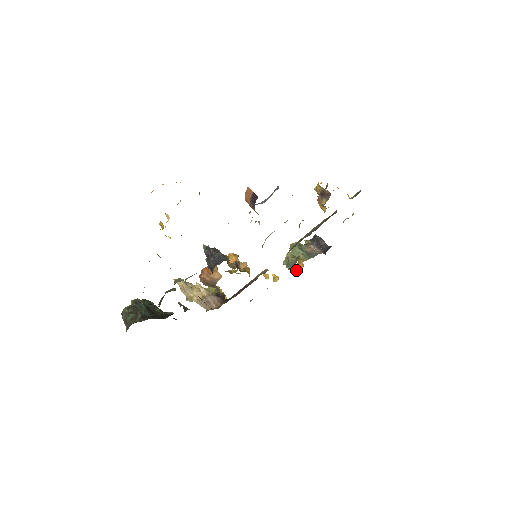
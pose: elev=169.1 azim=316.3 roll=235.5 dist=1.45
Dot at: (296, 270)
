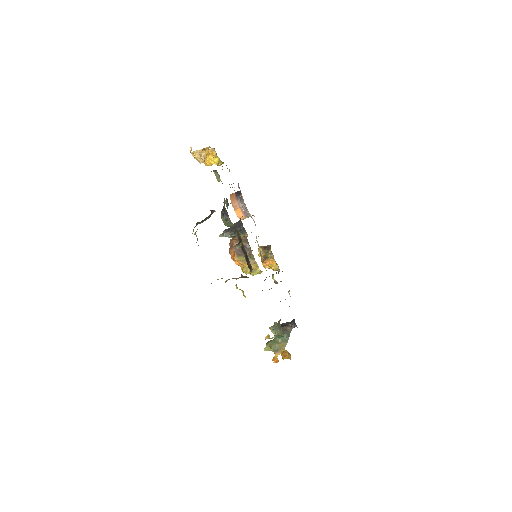
Dot at: (285, 356)
